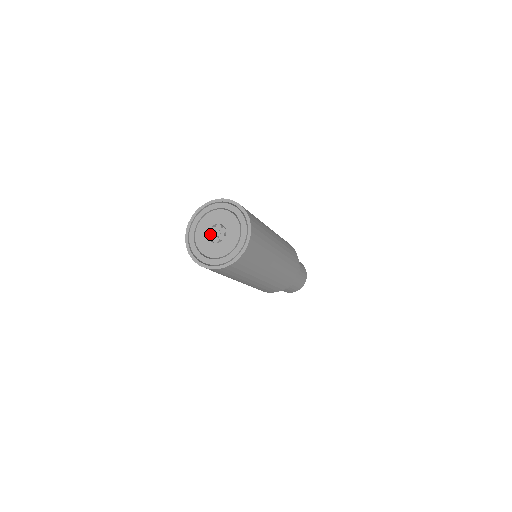
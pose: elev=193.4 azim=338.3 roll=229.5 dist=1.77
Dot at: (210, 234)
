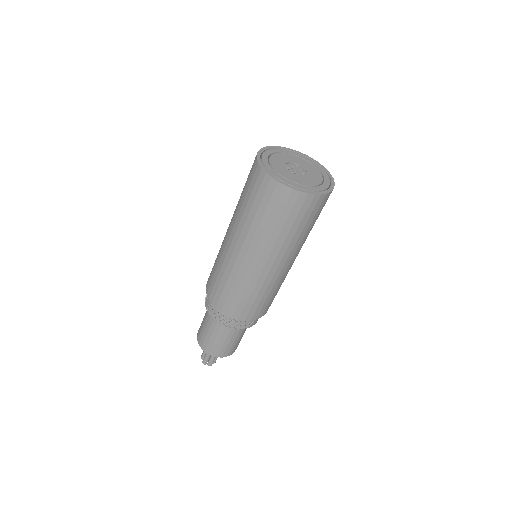
Dot at: (290, 168)
